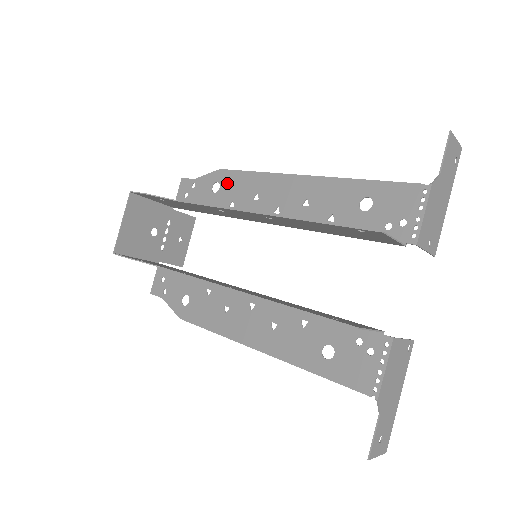
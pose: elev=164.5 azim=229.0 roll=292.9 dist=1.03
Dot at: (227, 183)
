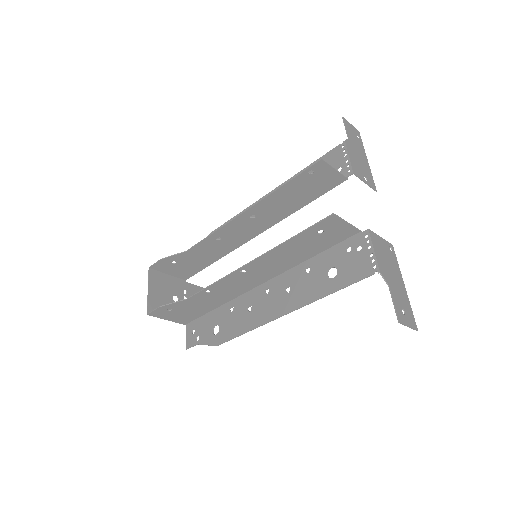
Dot at: occluded
